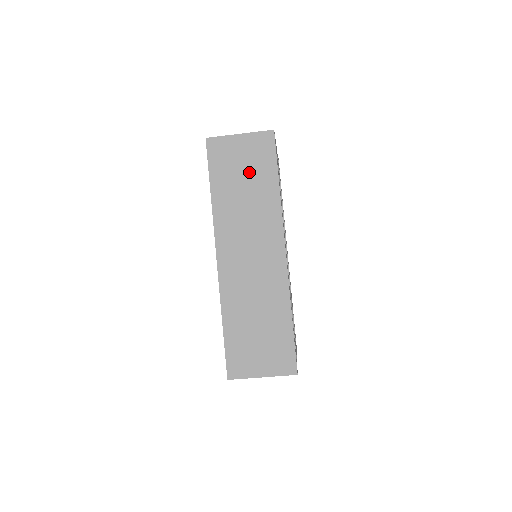
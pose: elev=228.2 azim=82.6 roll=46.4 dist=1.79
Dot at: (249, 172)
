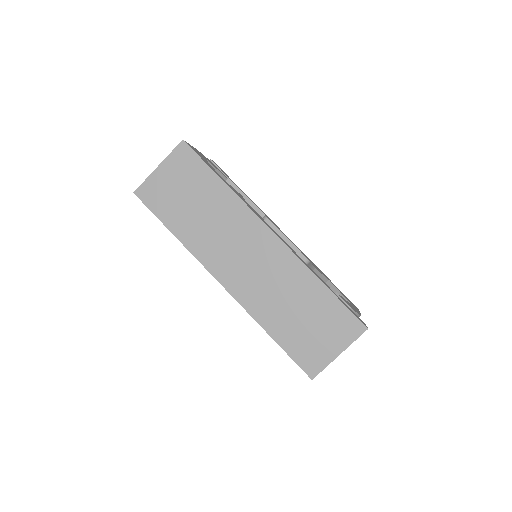
Dot at: (190, 191)
